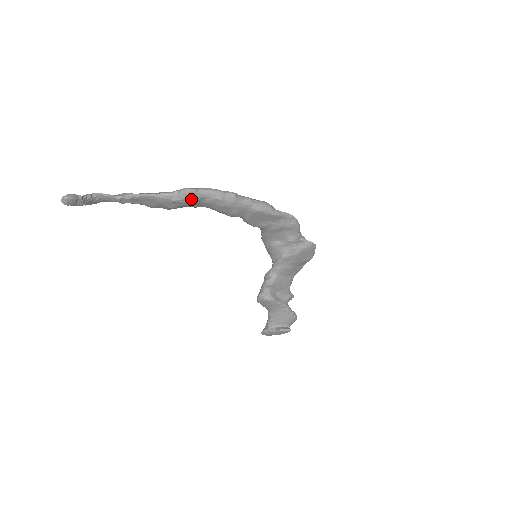
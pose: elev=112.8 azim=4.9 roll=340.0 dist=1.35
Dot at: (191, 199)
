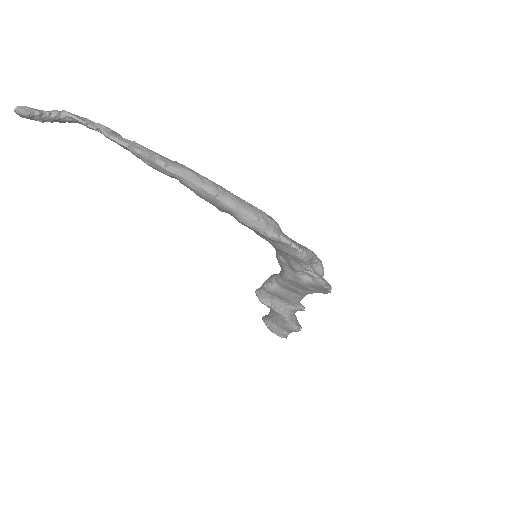
Dot at: (161, 171)
